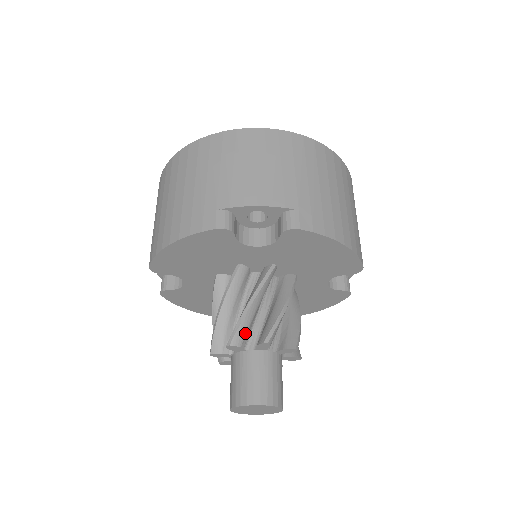
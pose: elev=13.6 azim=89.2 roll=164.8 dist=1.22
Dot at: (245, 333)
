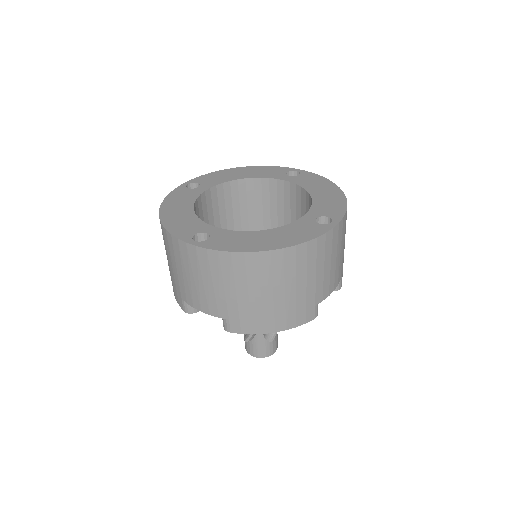
Dot at: occluded
